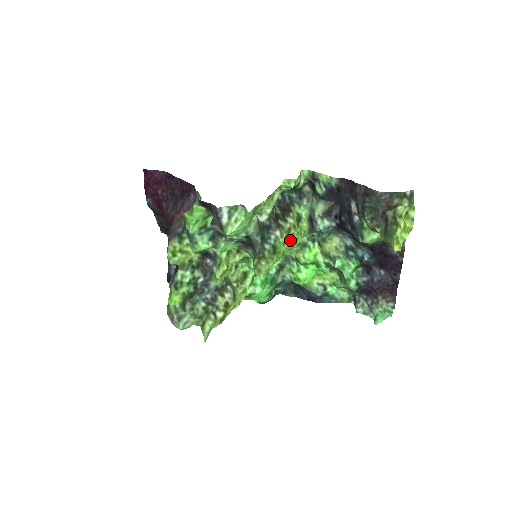
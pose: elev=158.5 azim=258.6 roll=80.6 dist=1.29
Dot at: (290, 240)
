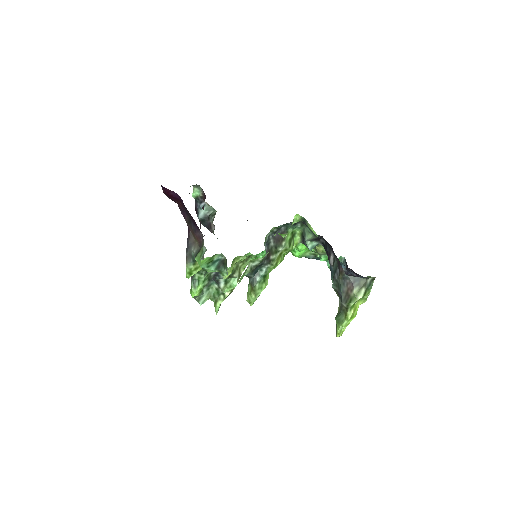
Dot at: (281, 261)
